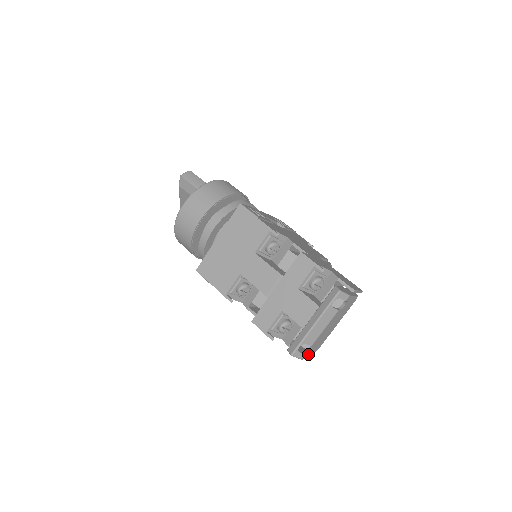
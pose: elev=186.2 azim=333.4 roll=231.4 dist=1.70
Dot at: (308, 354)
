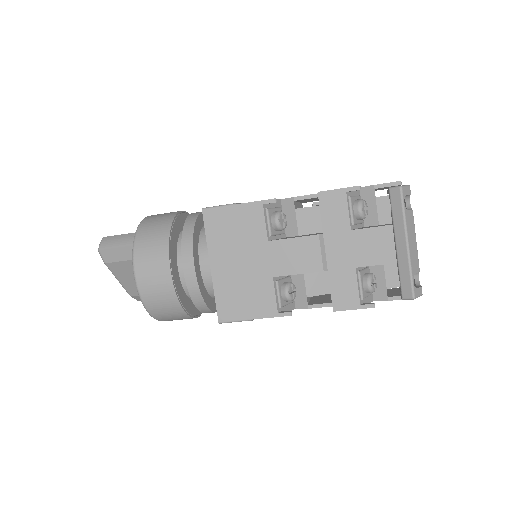
Dot at: occluded
